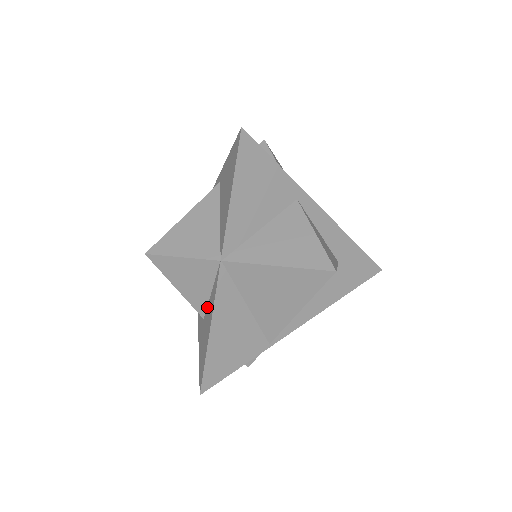
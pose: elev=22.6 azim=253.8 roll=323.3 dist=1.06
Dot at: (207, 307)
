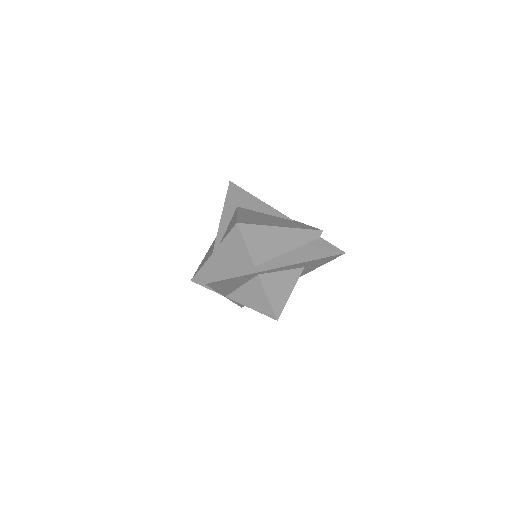
Dot at: occluded
